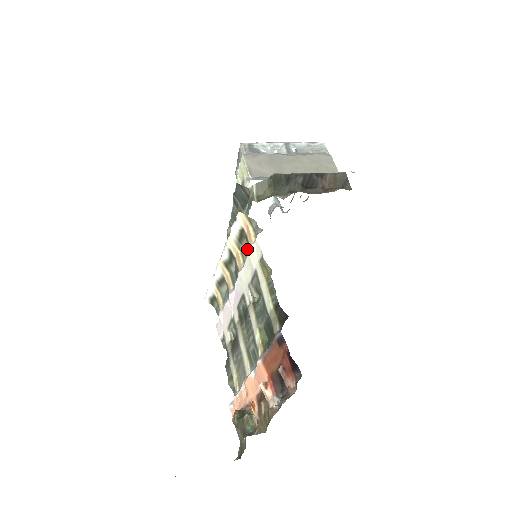
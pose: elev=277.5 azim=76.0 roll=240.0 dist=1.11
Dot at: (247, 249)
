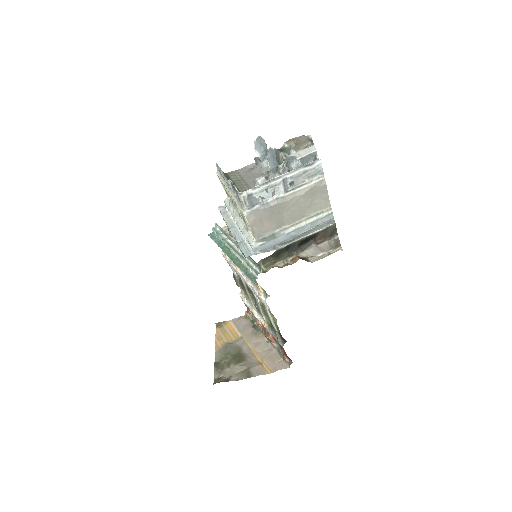
Dot at: occluded
